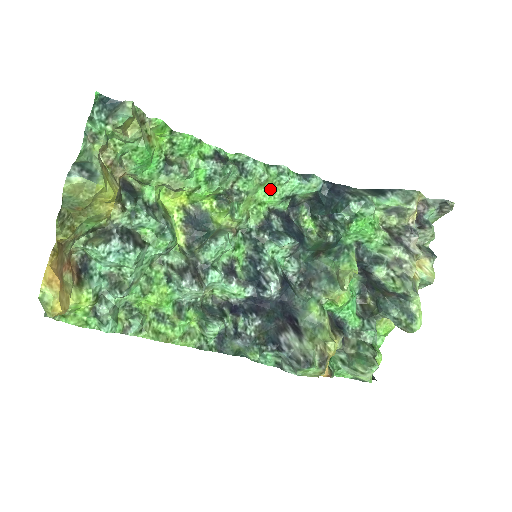
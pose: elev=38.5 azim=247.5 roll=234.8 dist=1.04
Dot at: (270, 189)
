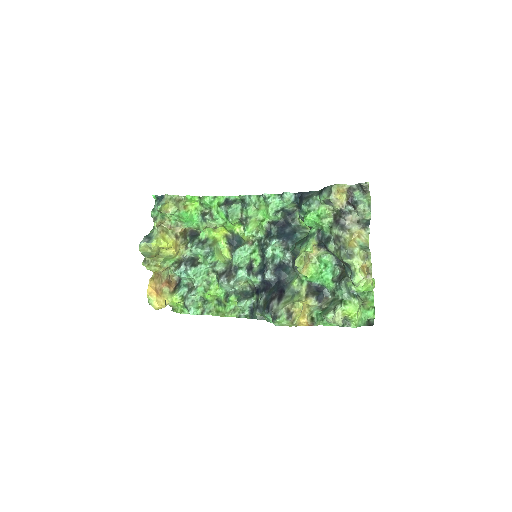
Dot at: (265, 210)
